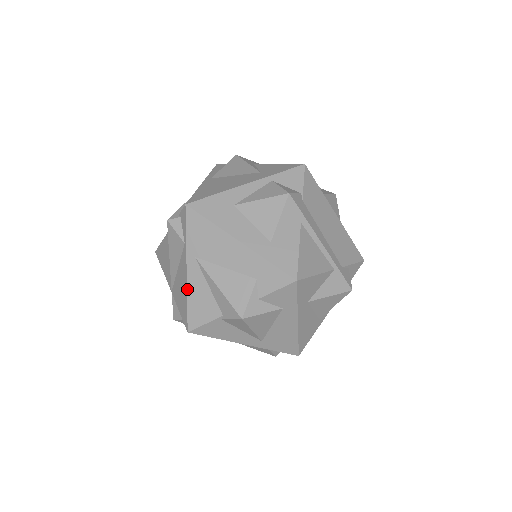
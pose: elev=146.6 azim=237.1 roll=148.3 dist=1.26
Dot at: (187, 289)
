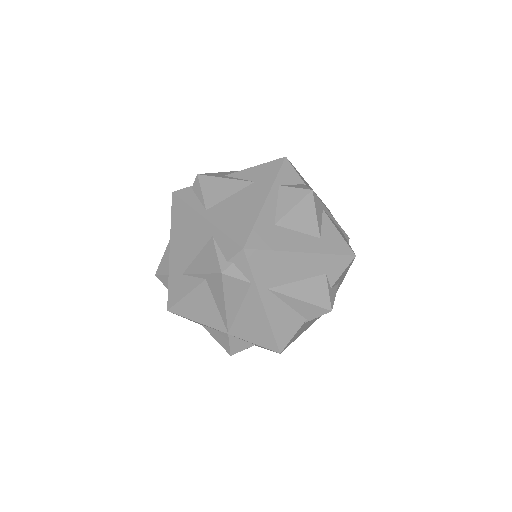
Dot at: (268, 320)
